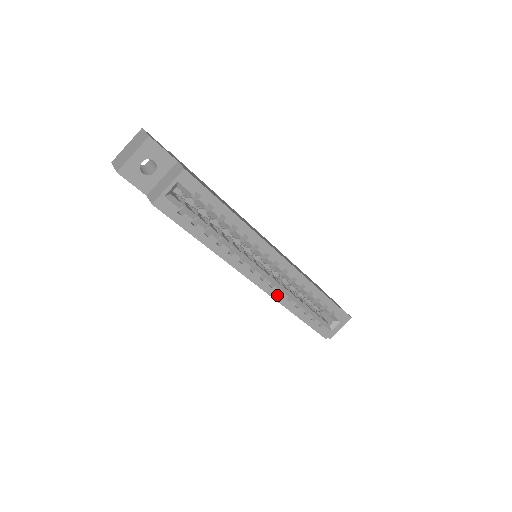
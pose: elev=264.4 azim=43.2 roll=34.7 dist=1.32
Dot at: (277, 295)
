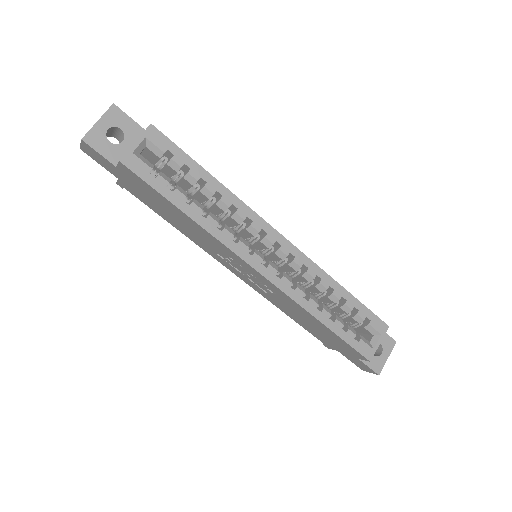
Dot at: (289, 289)
